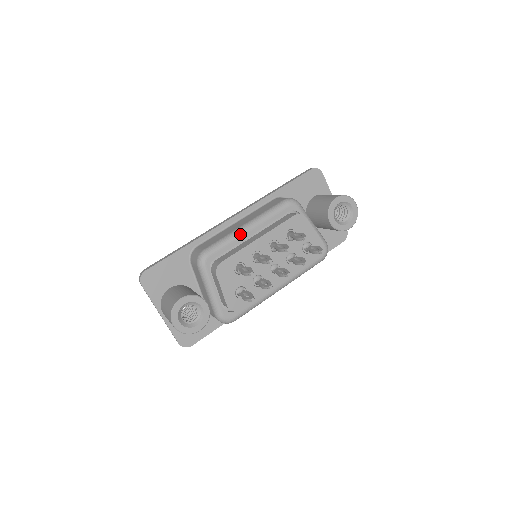
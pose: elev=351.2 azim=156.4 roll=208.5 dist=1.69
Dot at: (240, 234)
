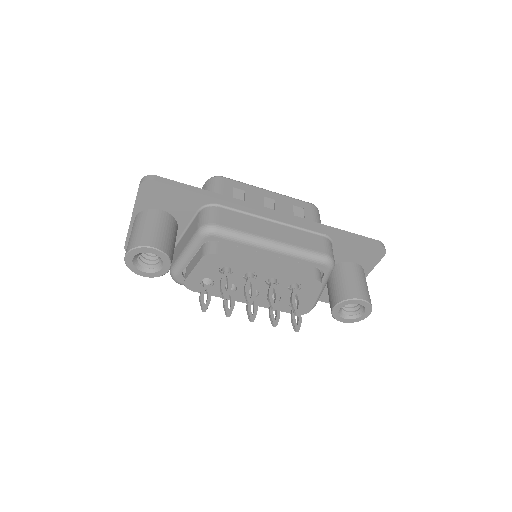
Dot at: (259, 245)
